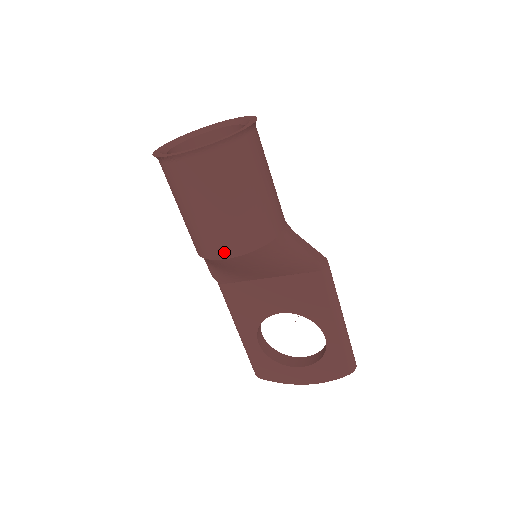
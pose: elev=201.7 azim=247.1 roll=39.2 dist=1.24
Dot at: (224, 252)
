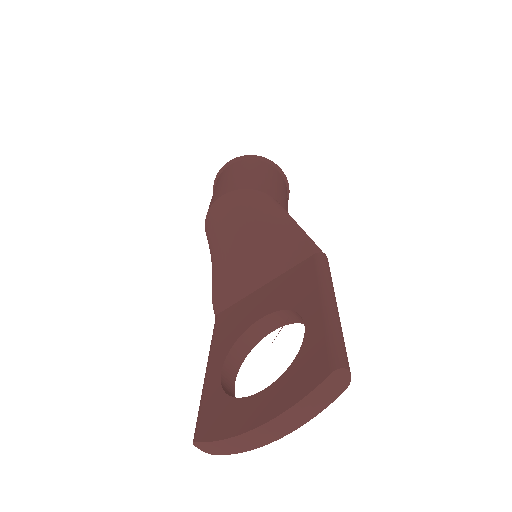
Dot at: (220, 195)
